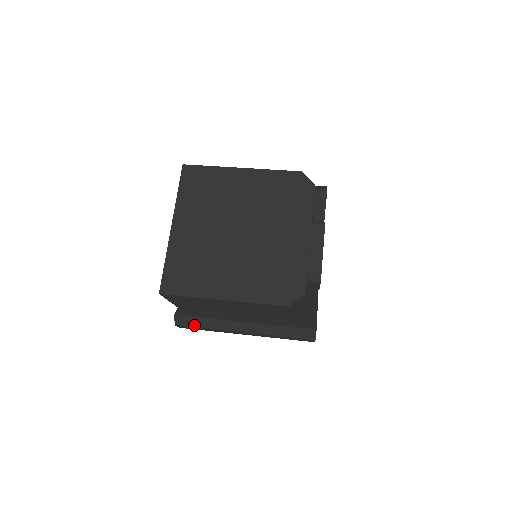
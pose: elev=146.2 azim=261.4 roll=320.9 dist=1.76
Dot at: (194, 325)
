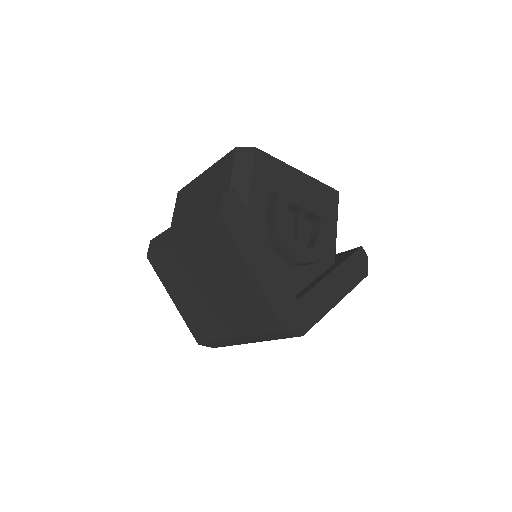
Dot at: occluded
